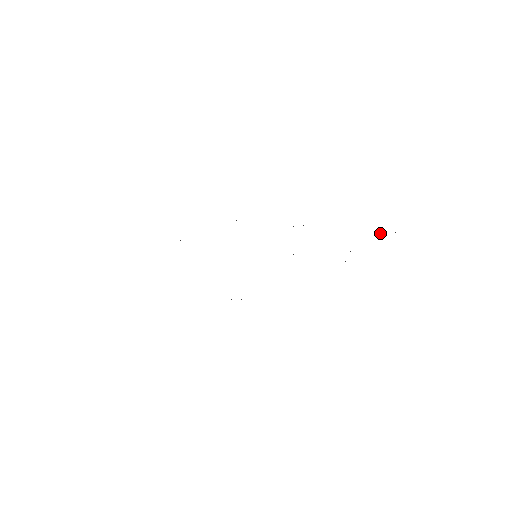
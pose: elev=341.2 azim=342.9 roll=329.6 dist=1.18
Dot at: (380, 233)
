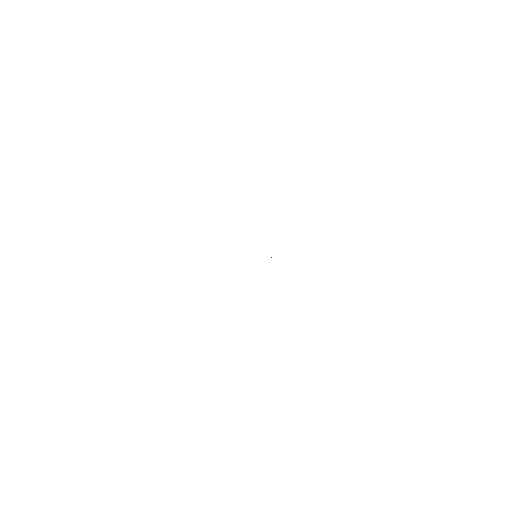
Dot at: occluded
